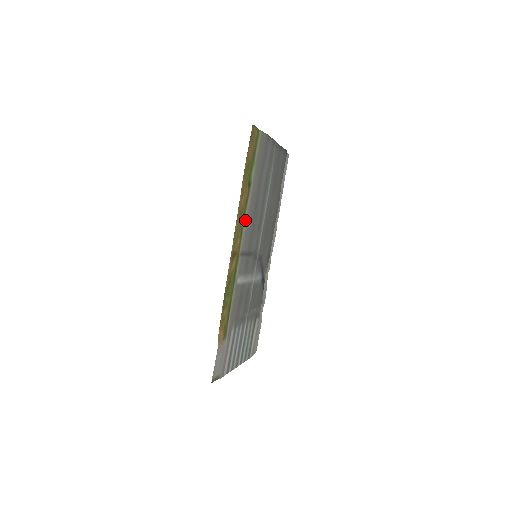
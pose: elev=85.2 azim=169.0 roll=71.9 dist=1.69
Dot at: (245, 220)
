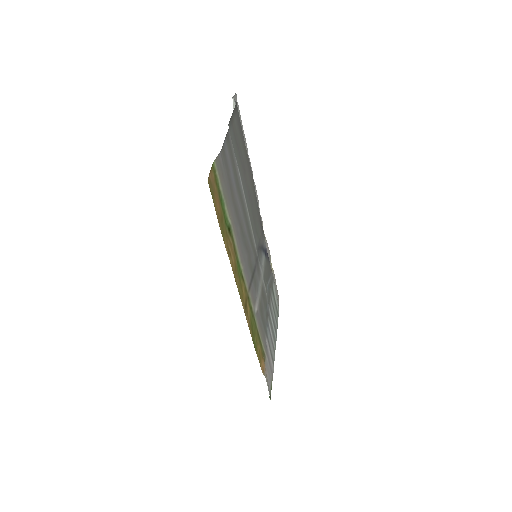
Dot at: (239, 261)
